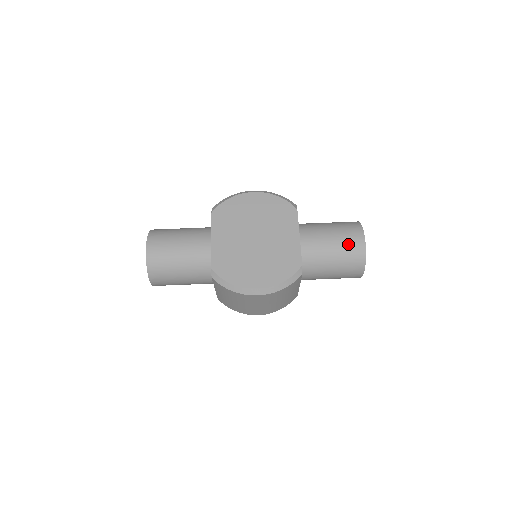
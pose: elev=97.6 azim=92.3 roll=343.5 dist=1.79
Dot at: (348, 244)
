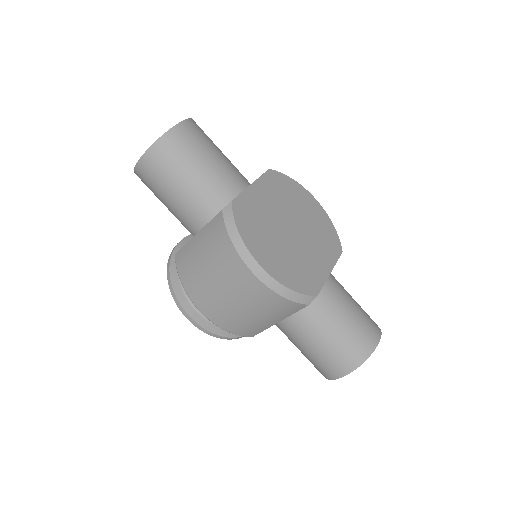
Dot at: (363, 329)
